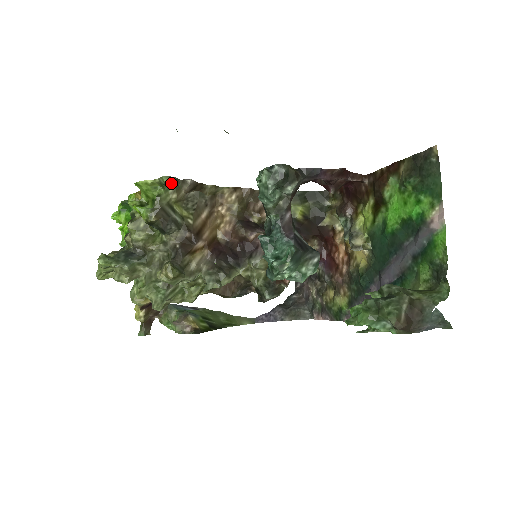
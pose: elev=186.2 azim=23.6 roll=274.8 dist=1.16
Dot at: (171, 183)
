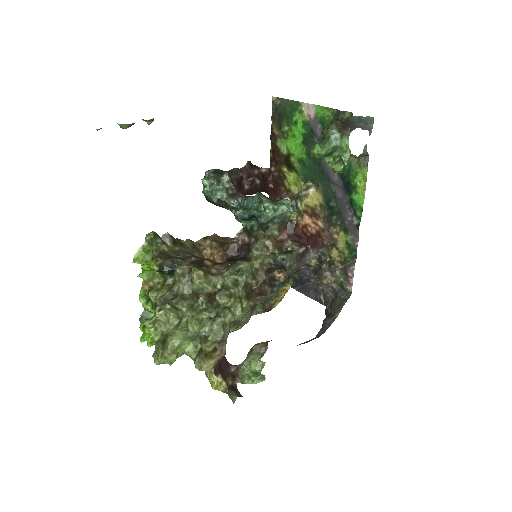
Dot at: (155, 238)
